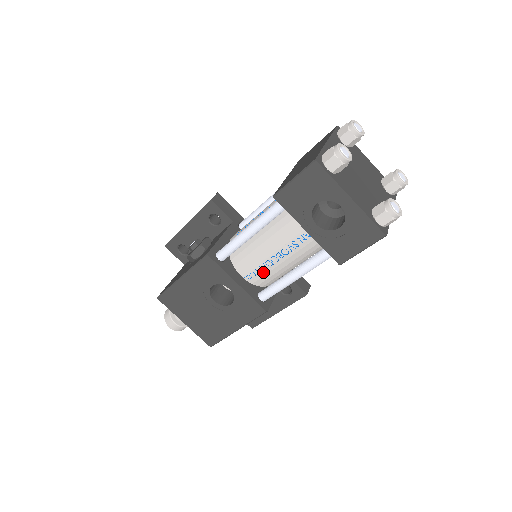
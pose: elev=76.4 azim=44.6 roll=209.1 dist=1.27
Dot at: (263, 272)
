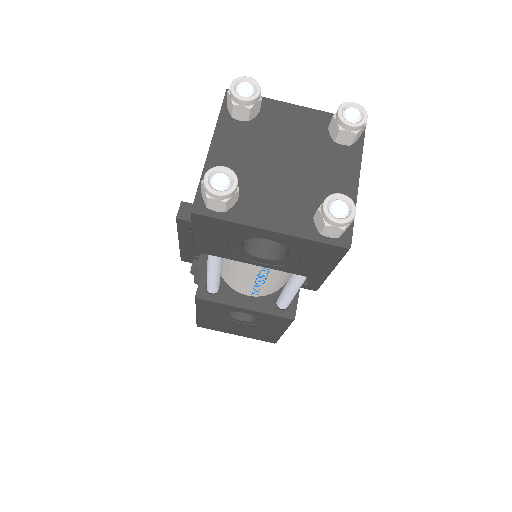
Dot at: (263, 288)
